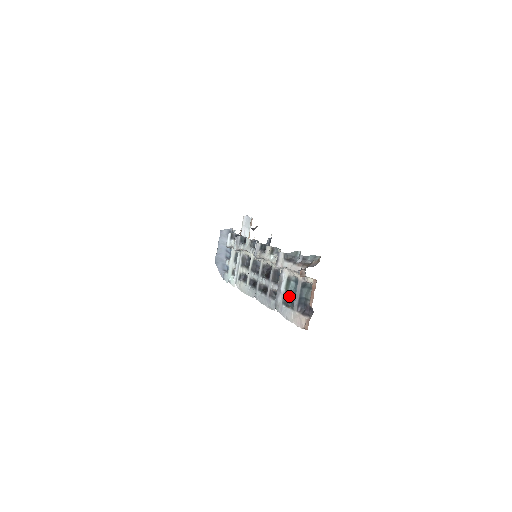
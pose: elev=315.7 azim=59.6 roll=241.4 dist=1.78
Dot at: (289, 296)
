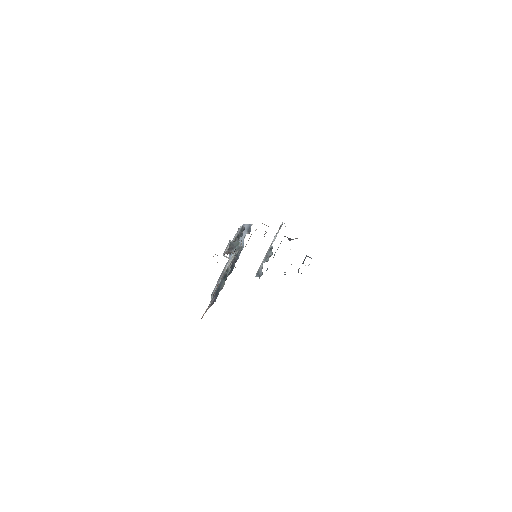
Dot at: occluded
